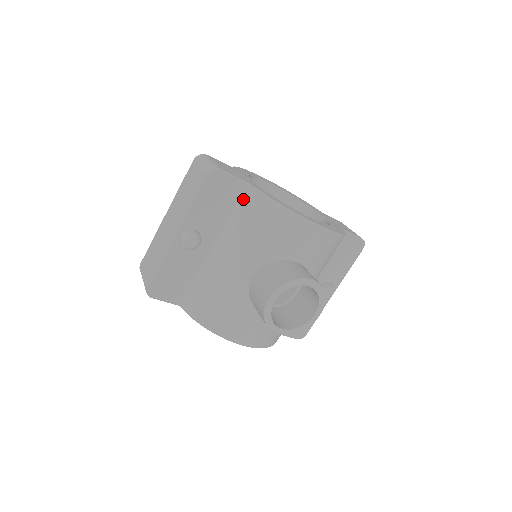
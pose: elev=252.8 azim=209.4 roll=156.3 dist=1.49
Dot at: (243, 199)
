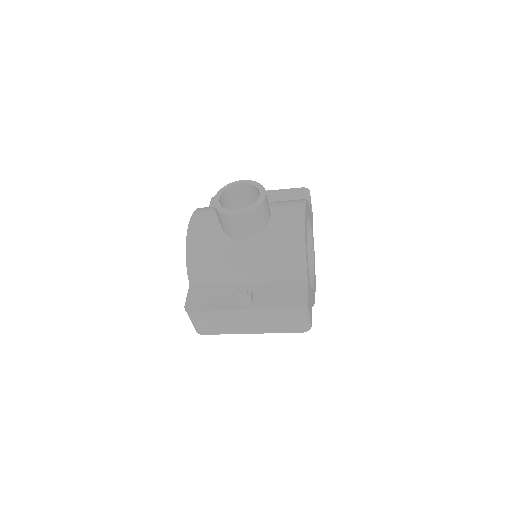
Dot at: occluded
